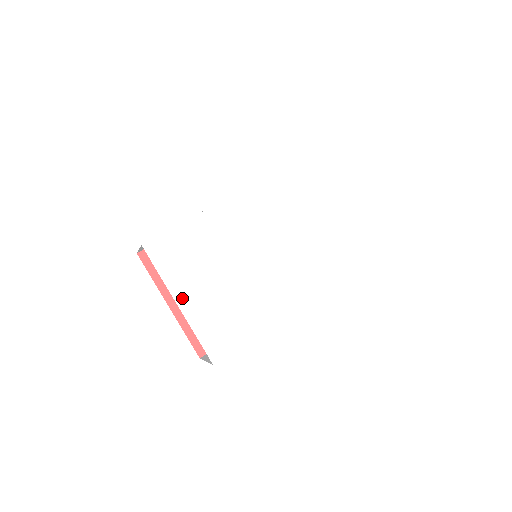
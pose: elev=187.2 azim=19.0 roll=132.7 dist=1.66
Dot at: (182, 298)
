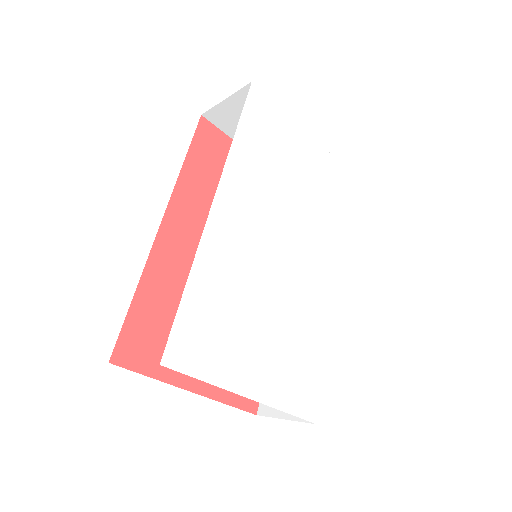
Dot at: (247, 385)
